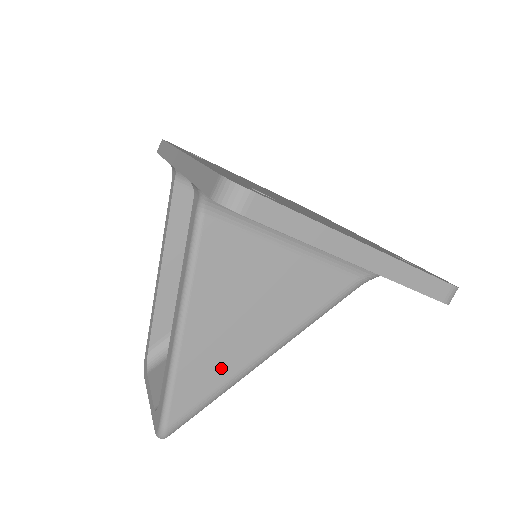
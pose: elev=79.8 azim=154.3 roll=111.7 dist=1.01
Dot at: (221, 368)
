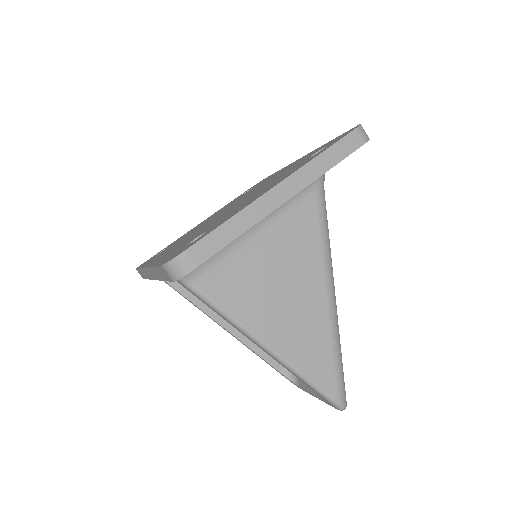
Dot at: (317, 335)
